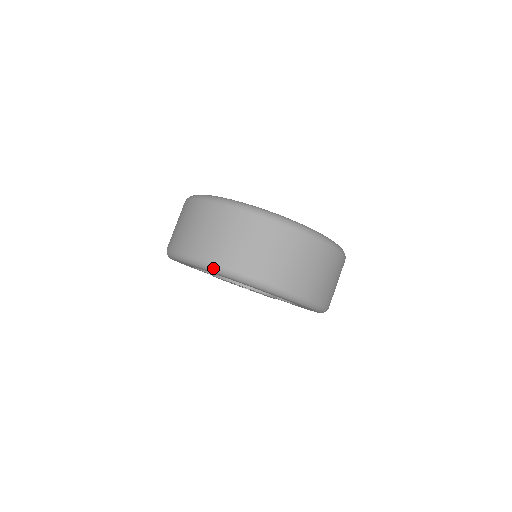
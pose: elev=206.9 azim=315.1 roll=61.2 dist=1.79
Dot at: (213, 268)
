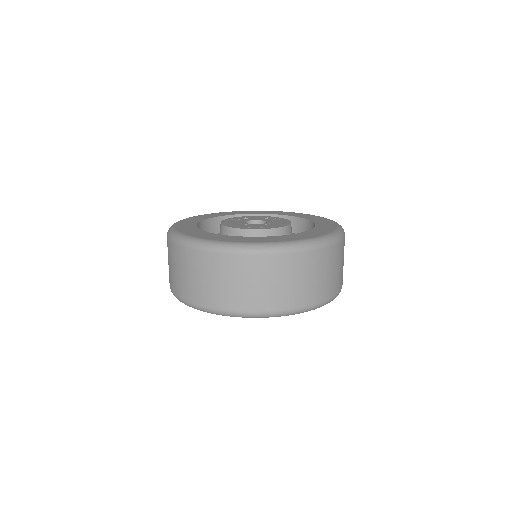
Dot at: (177, 298)
